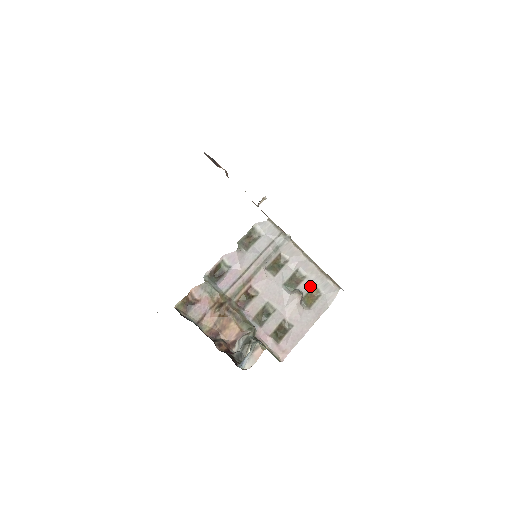
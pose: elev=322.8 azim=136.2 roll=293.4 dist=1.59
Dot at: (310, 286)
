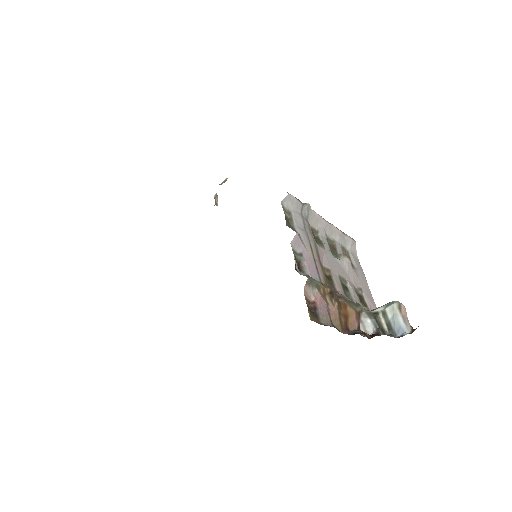
Dot at: (341, 248)
